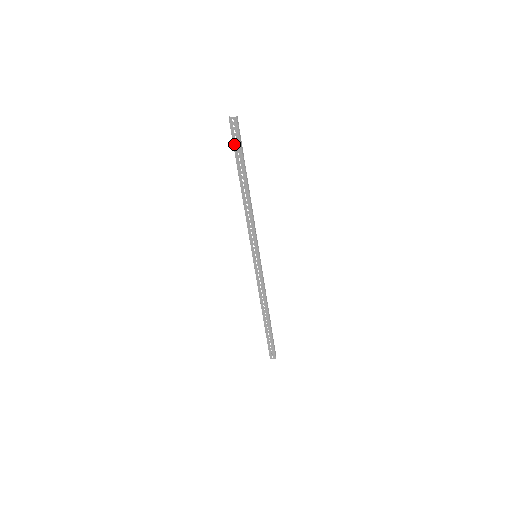
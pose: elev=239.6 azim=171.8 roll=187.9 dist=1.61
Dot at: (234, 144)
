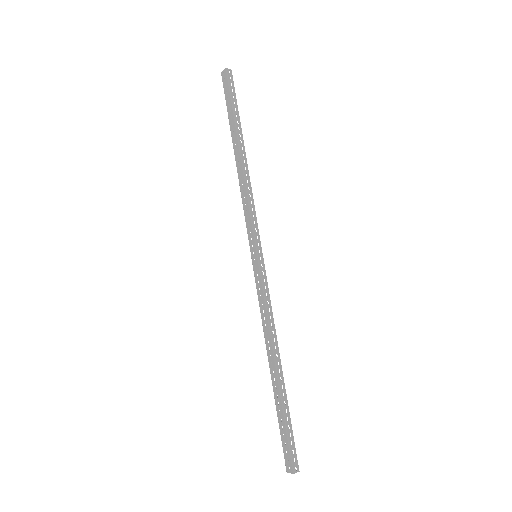
Dot at: (226, 101)
